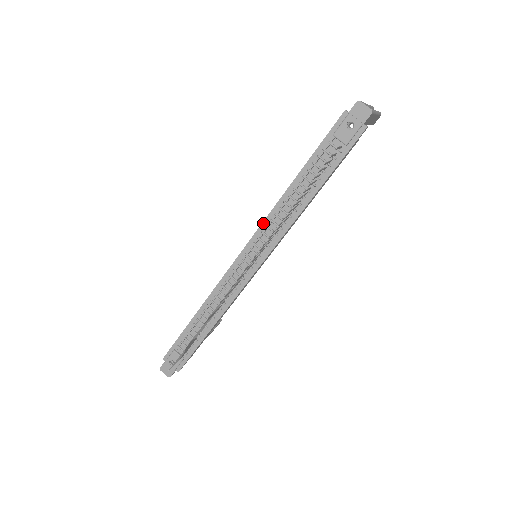
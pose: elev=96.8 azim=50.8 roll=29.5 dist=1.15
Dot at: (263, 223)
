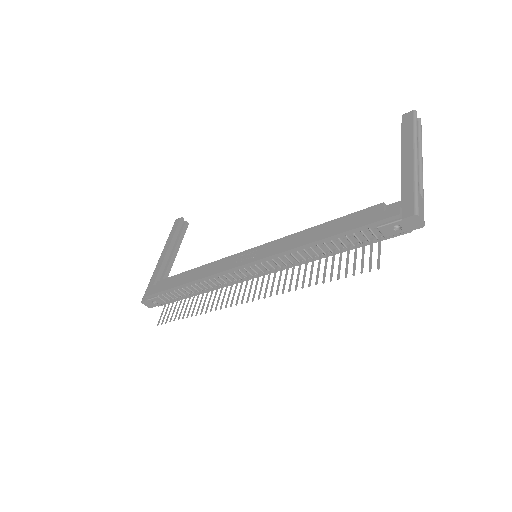
Dot at: (276, 255)
